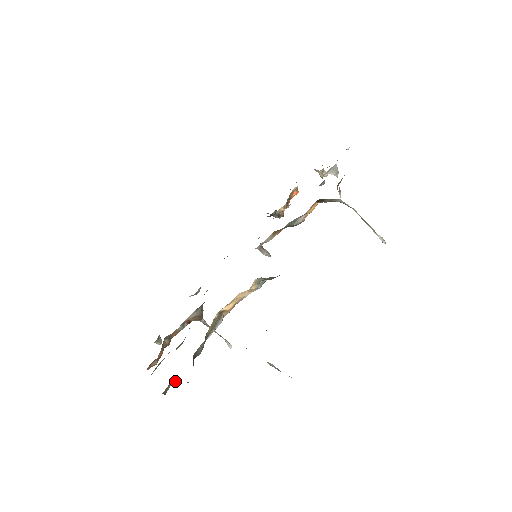
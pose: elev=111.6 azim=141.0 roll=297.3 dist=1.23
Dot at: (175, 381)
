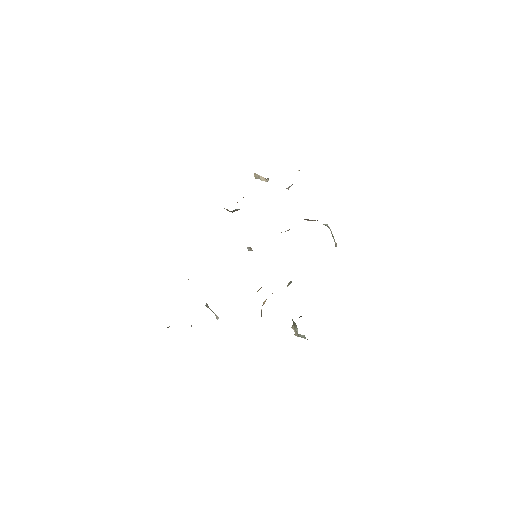
Dot at: occluded
